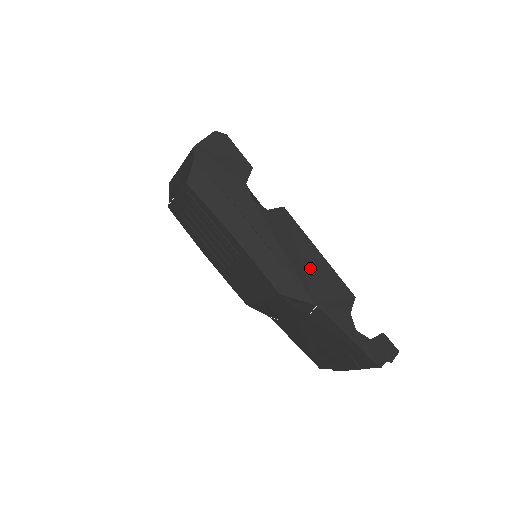
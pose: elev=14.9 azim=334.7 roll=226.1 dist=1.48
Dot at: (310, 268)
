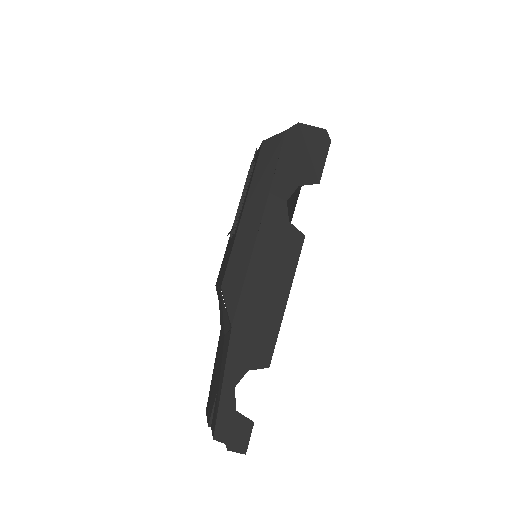
Dot at: (264, 299)
